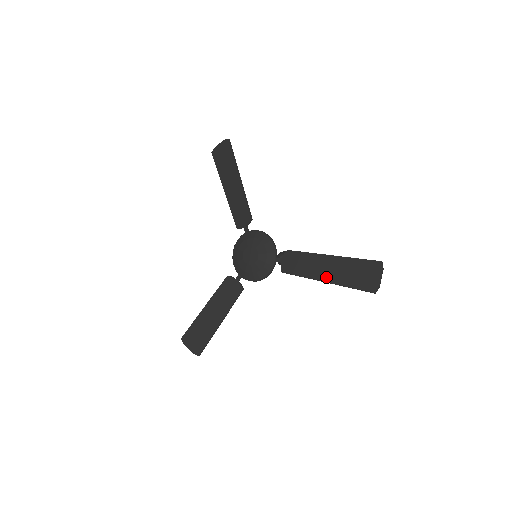
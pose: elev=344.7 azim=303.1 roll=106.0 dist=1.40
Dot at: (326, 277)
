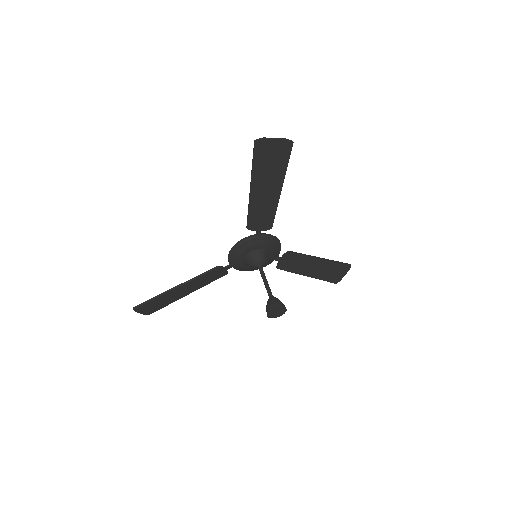
Dot at: (256, 188)
